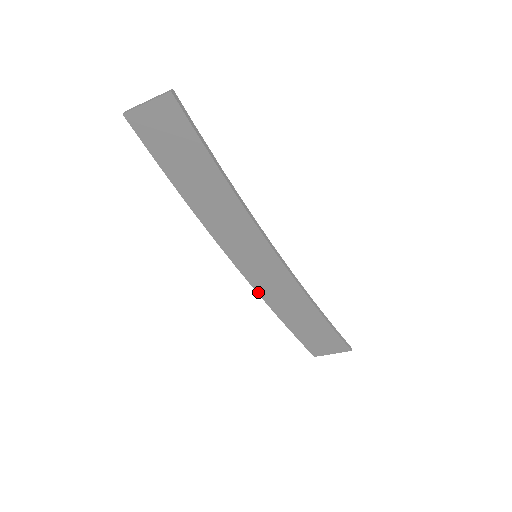
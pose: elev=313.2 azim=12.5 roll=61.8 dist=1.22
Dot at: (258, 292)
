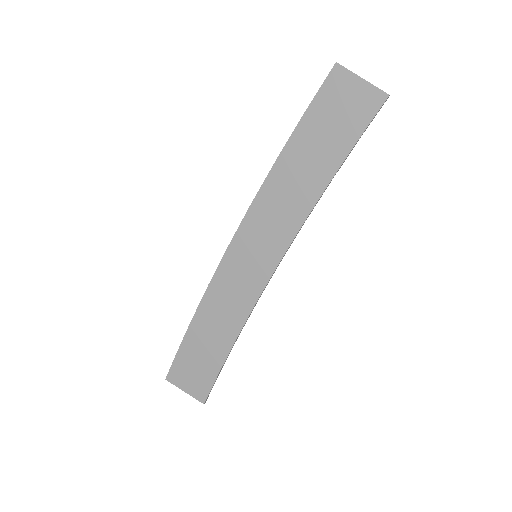
Dot at: (211, 282)
